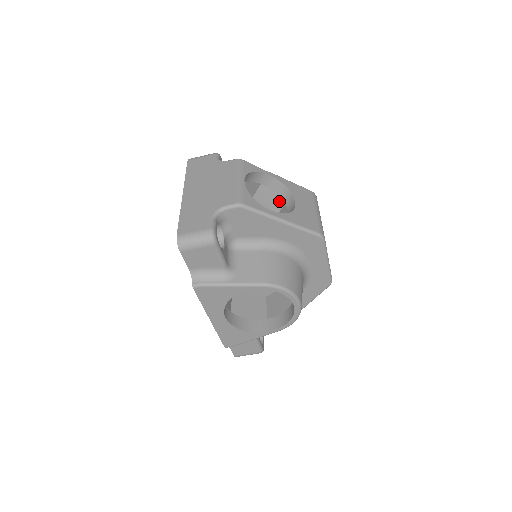
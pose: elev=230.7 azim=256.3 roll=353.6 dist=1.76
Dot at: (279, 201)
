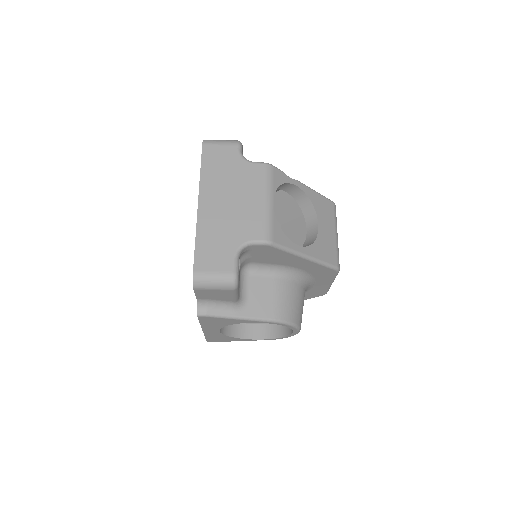
Dot at: (297, 210)
